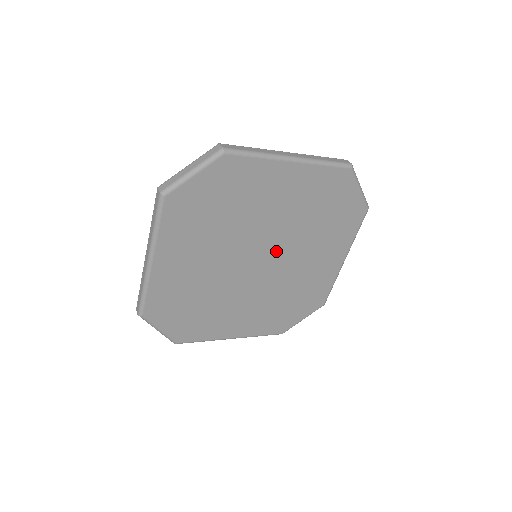
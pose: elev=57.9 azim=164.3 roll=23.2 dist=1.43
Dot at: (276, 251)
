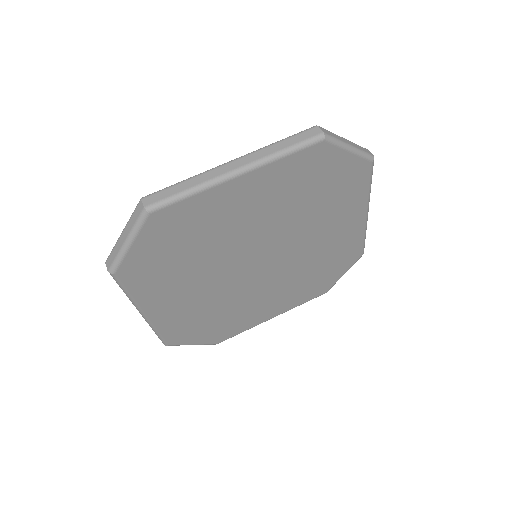
Dot at: (274, 267)
